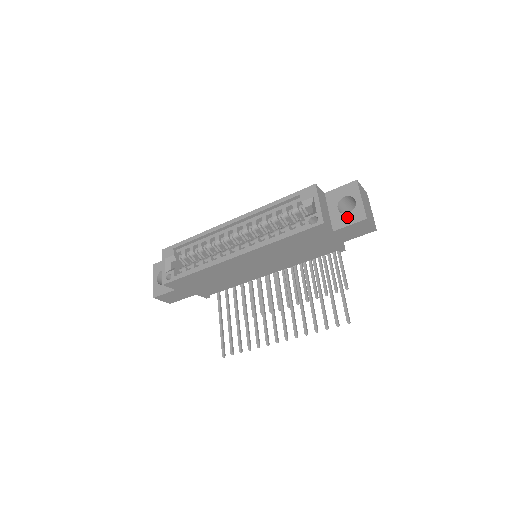
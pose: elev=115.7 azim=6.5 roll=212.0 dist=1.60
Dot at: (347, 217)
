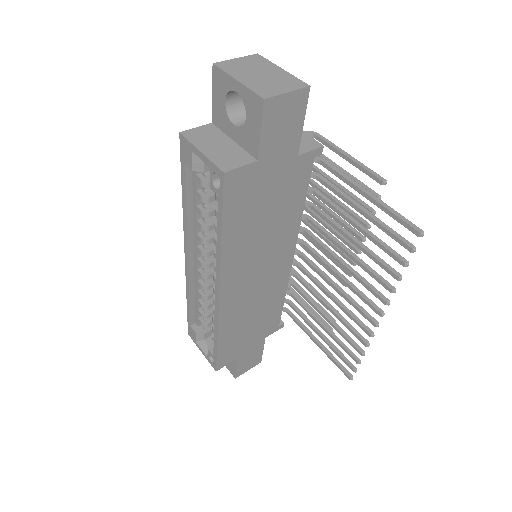
Dot at: (249, 124)
